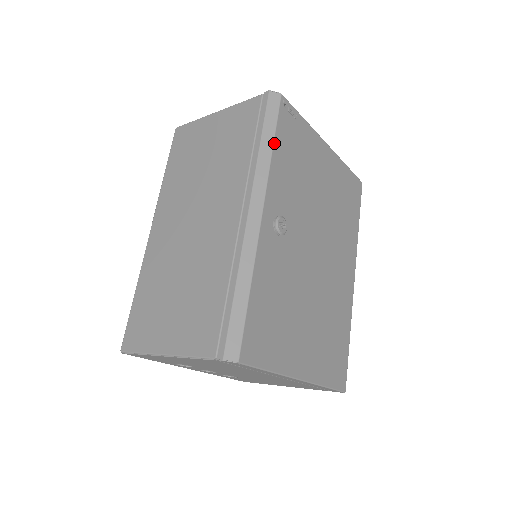
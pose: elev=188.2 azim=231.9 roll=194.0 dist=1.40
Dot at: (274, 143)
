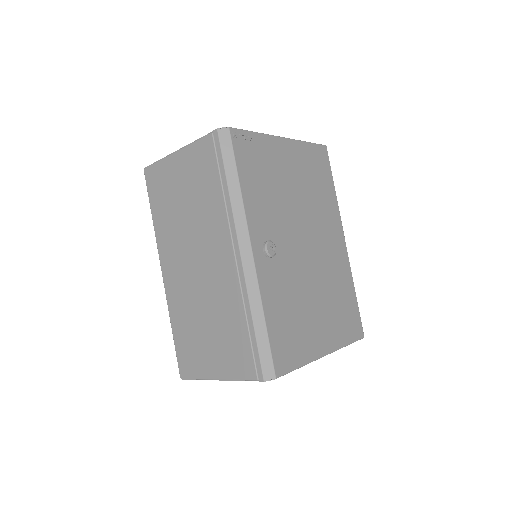
Dot at: (239, 180)
